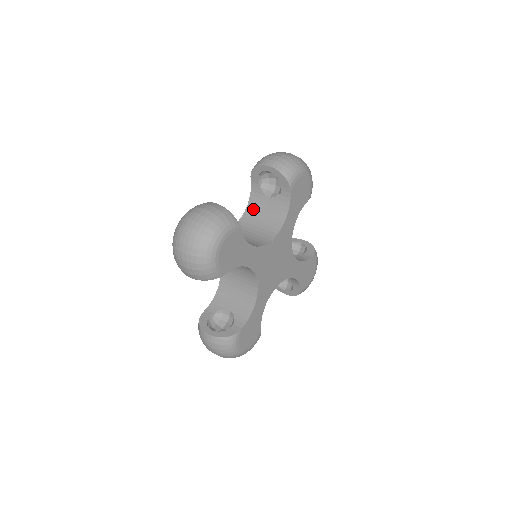
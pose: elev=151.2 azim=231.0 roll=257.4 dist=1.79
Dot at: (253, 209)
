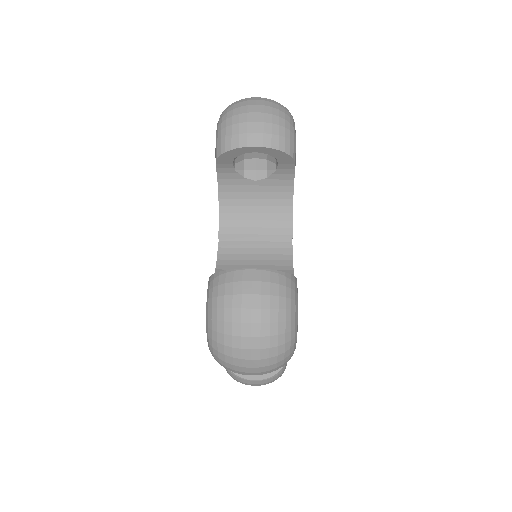
Dot at: (232, 203)
